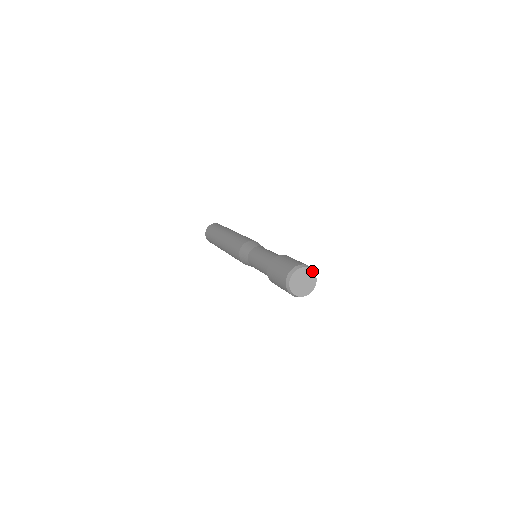
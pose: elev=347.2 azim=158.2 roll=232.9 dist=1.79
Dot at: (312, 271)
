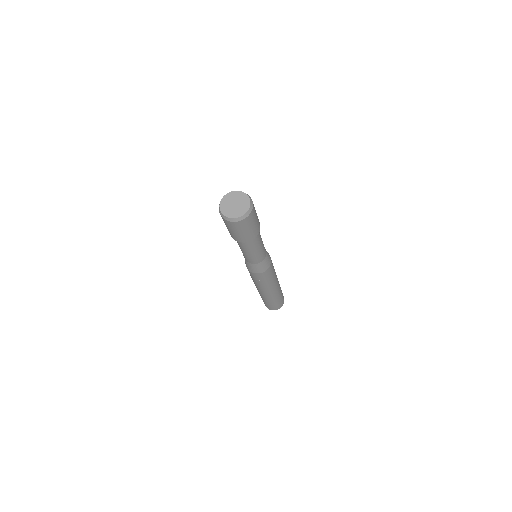
Dot at: (249, 206)
